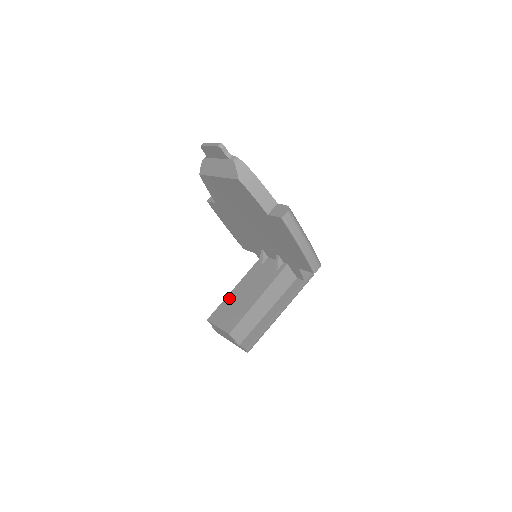
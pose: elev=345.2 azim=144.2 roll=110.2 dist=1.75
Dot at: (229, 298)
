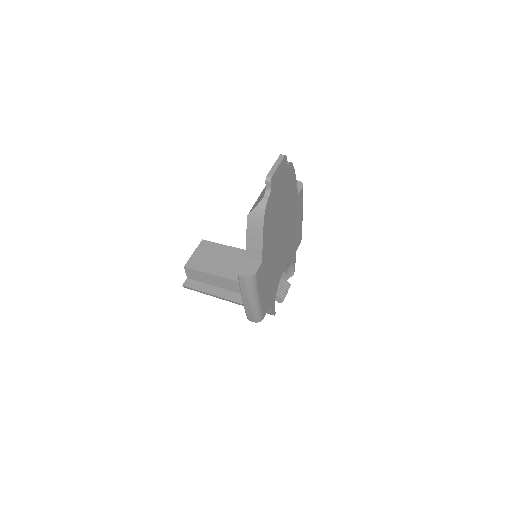
Dot at: (225, 249)
